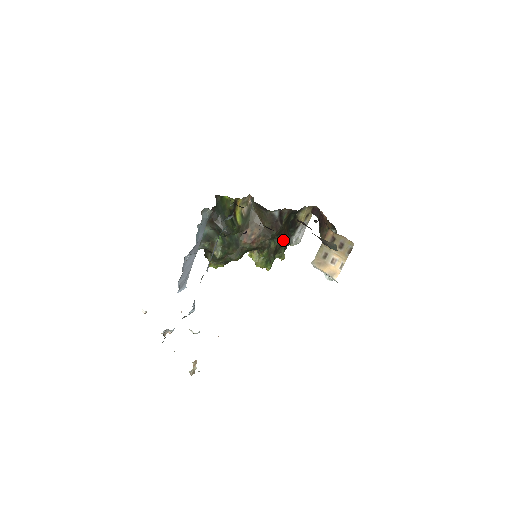
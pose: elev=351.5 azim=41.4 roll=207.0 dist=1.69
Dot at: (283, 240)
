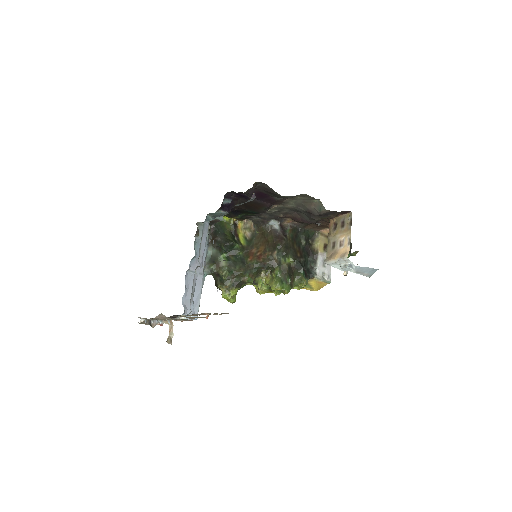
Dot at: (296, 260)
